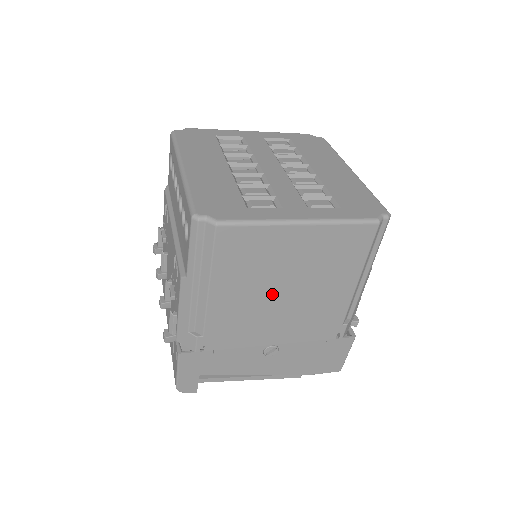
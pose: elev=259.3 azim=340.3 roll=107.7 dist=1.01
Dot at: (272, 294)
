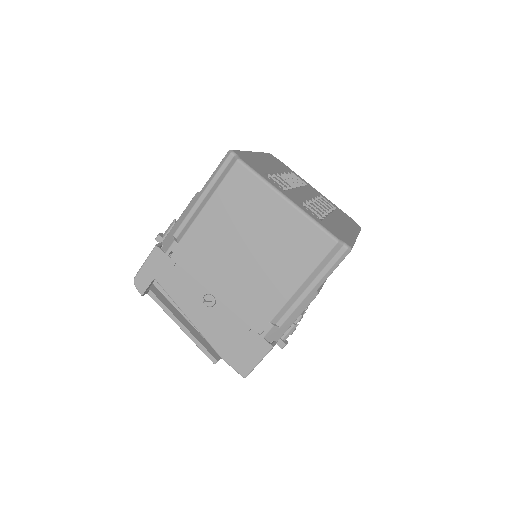
Dot at: (238, 245)
